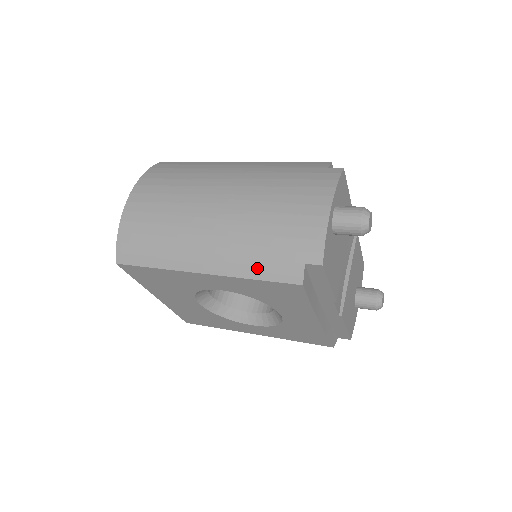
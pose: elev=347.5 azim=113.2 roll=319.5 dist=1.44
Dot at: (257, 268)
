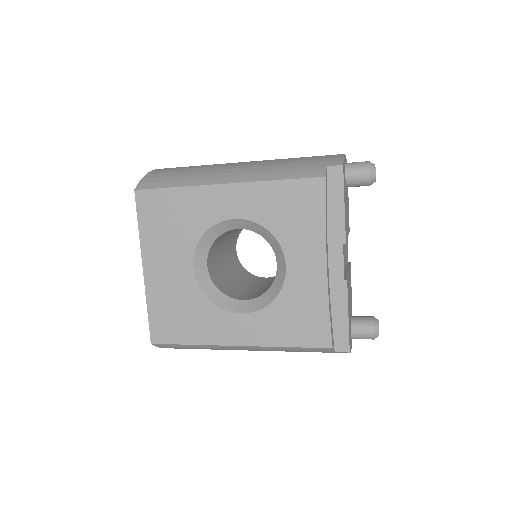
Dot at: (282, 173)
